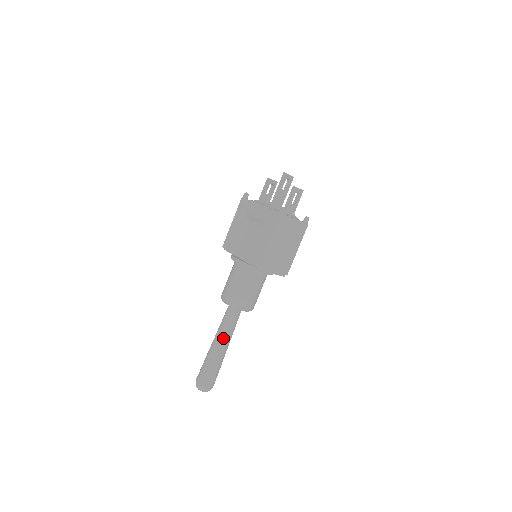
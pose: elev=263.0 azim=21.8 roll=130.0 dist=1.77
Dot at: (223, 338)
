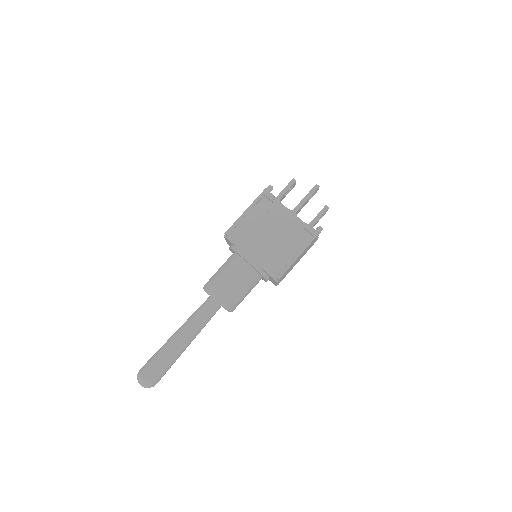
Dot at: (194, 334)
